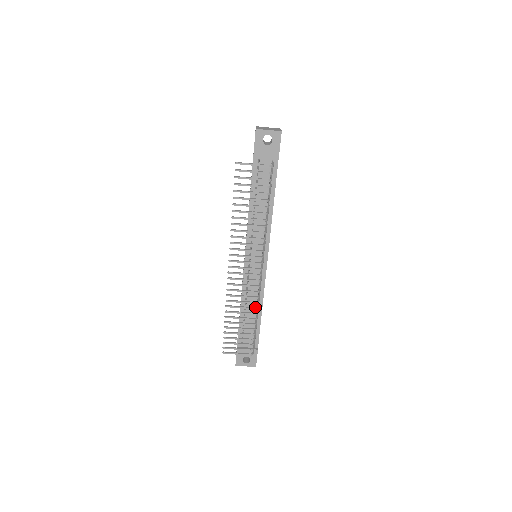
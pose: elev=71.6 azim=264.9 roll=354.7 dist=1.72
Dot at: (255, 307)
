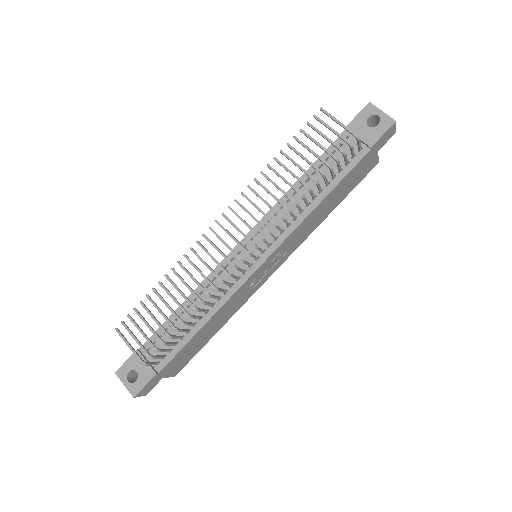
Dot at: occluded
